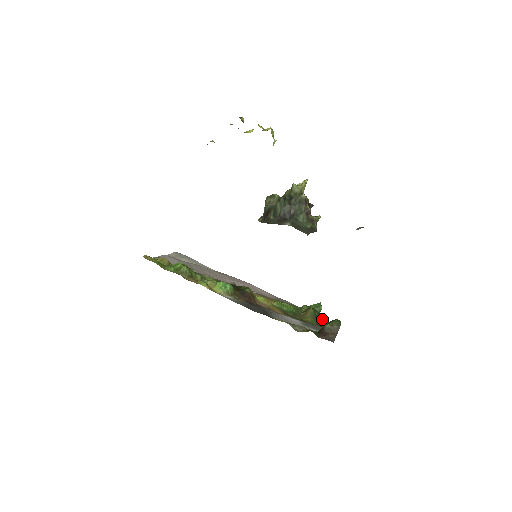
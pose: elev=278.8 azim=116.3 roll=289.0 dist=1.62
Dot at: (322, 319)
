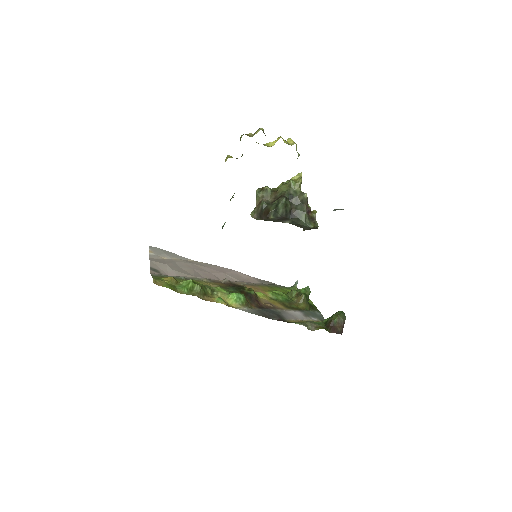
Dot at: occluded
